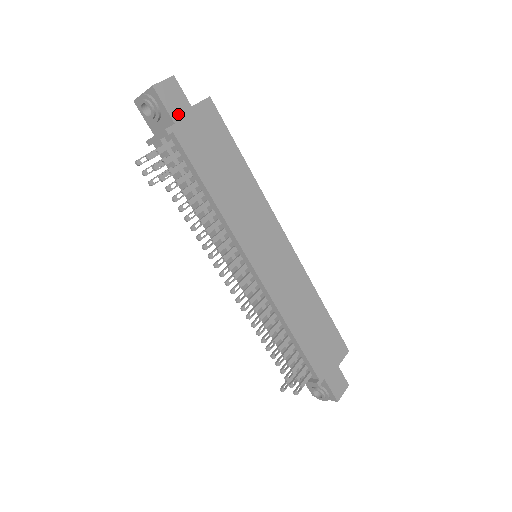
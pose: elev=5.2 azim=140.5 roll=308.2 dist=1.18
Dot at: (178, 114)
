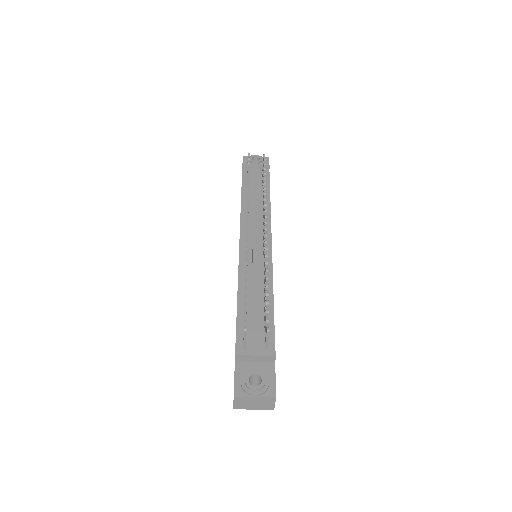
Dot at: occluded
